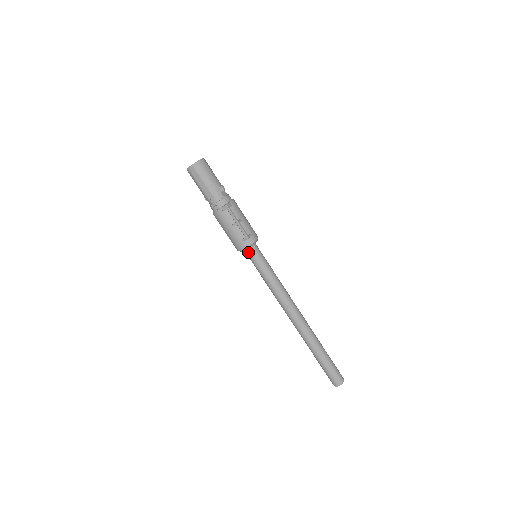
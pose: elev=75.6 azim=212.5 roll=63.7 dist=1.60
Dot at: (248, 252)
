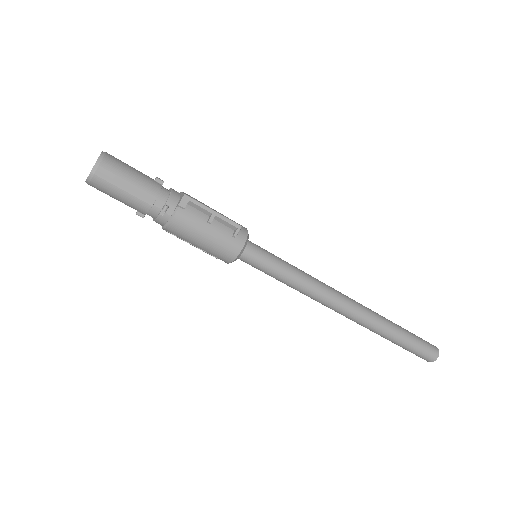
Dot at: (246, 254)
